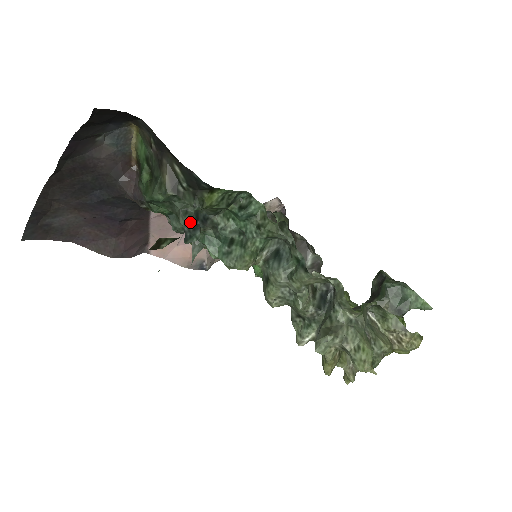
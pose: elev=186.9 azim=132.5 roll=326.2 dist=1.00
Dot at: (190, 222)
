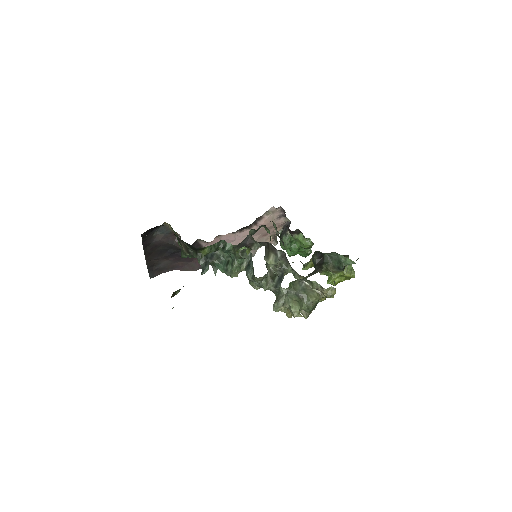
Dot at: (203, 262)
